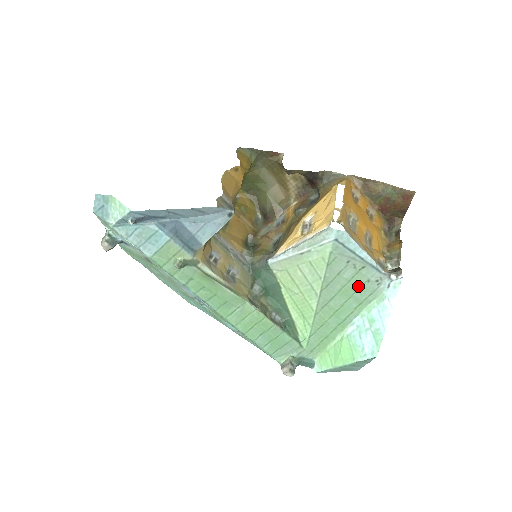
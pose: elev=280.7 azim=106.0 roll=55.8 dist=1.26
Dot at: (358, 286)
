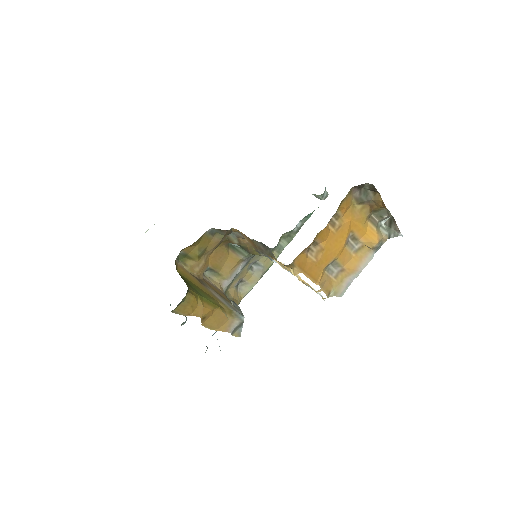
Dot at: occluded
